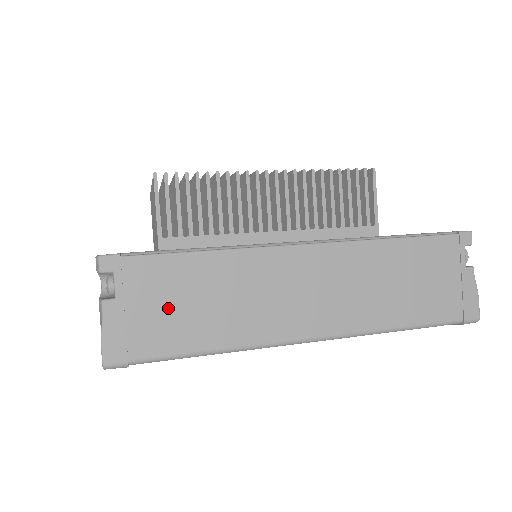
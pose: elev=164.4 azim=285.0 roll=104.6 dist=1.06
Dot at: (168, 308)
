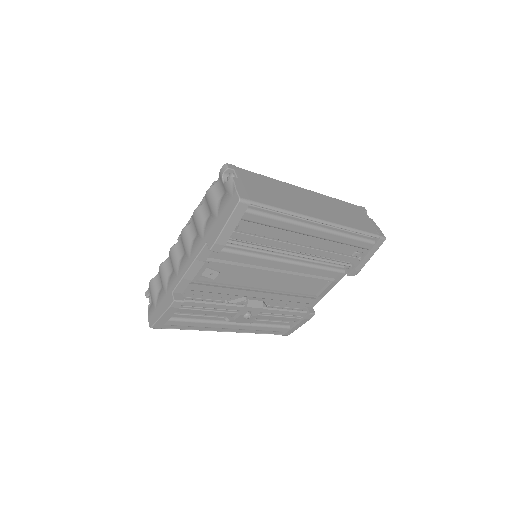
Dot at: (259, 189)
